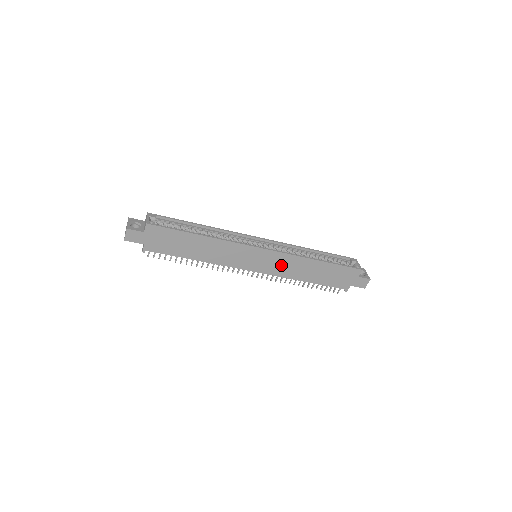
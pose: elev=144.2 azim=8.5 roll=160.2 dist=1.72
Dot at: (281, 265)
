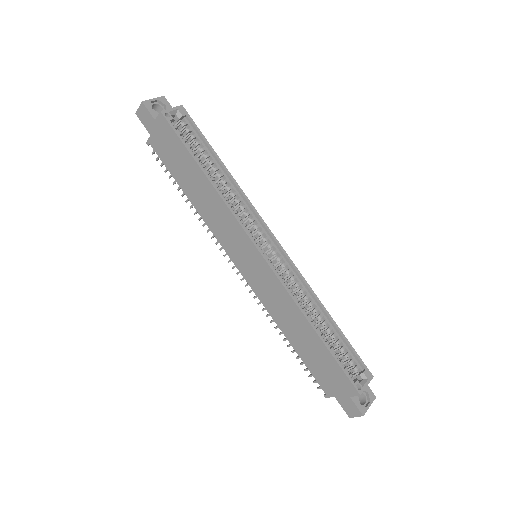
Dot at: (270, 291)
